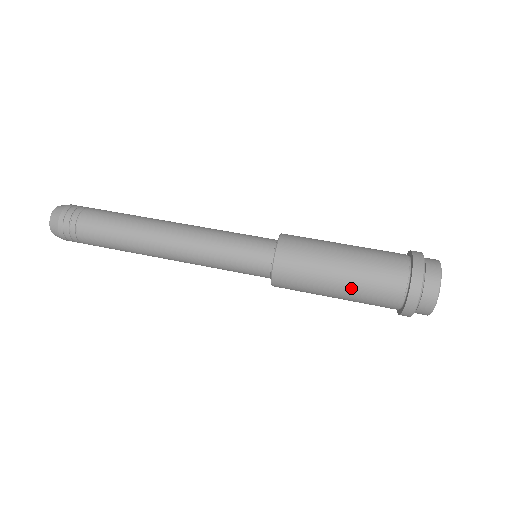
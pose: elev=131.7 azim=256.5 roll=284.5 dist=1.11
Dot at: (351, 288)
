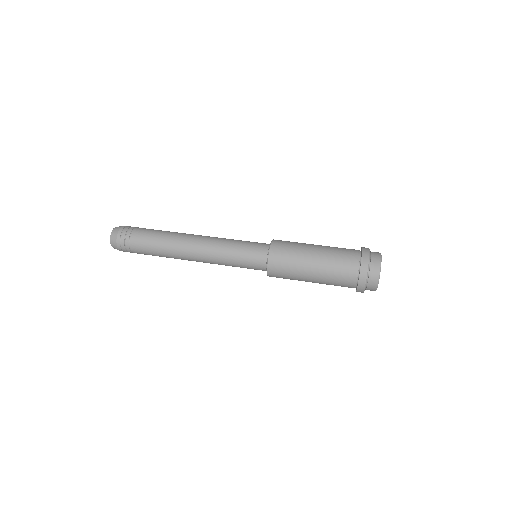
Dot at: (322, 271)
